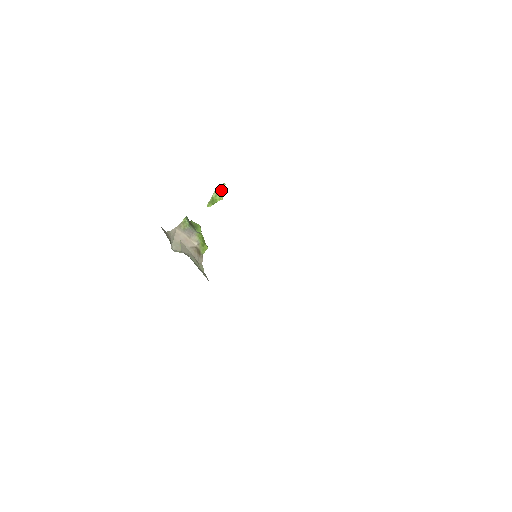
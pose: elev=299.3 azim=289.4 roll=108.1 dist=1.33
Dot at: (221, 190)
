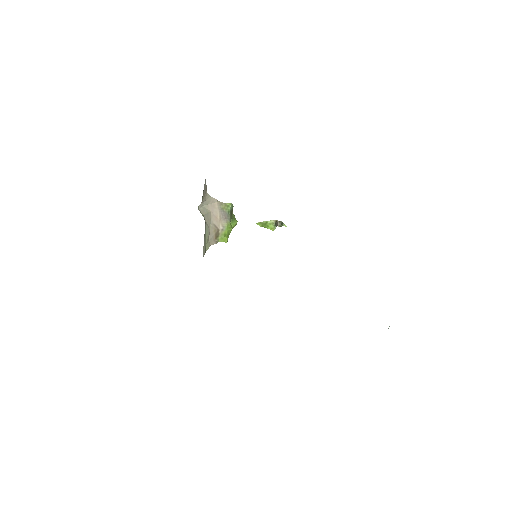
Dot at: (279, 226)
